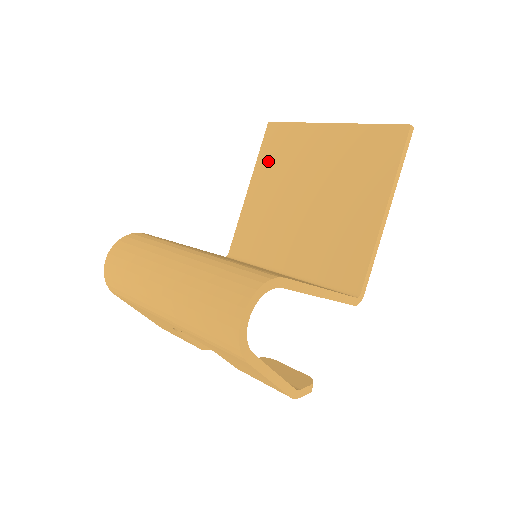
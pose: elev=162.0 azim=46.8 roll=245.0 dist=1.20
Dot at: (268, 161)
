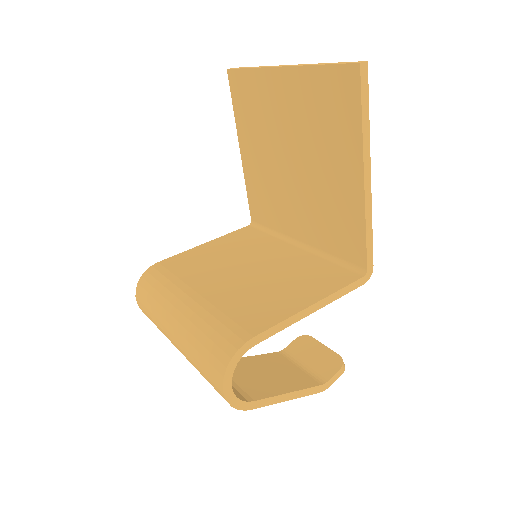
Dot at: (244, 119)
